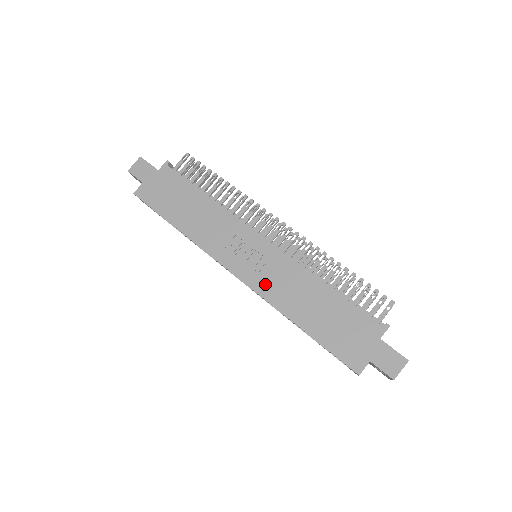
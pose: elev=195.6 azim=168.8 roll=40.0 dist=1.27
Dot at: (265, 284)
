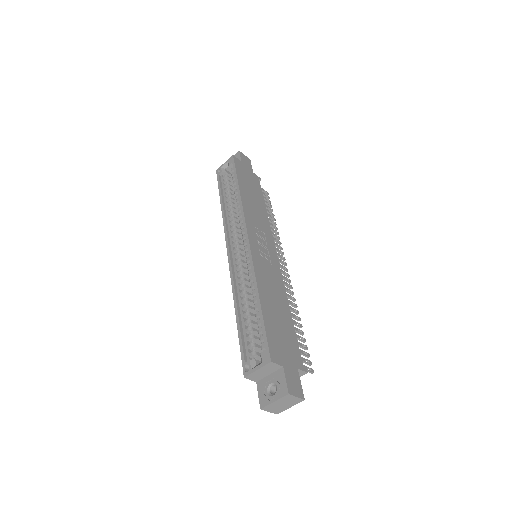
Dot at: (260, 262)
